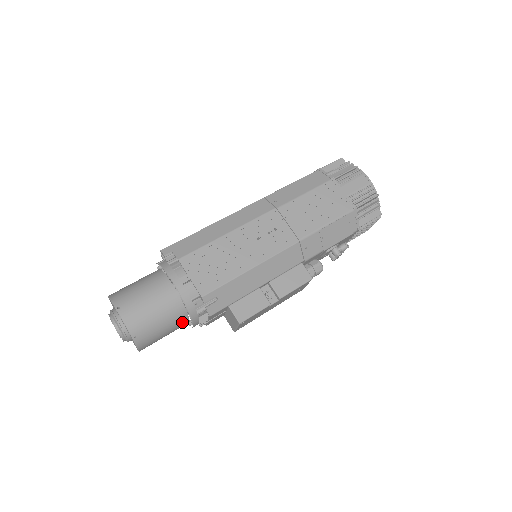
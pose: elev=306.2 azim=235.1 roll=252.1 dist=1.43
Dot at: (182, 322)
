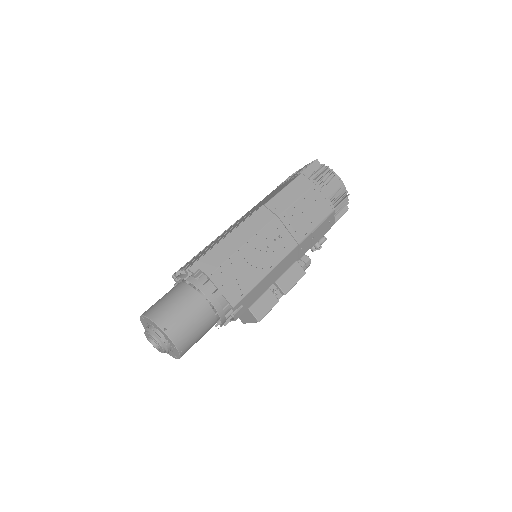
Dot at: occluded
